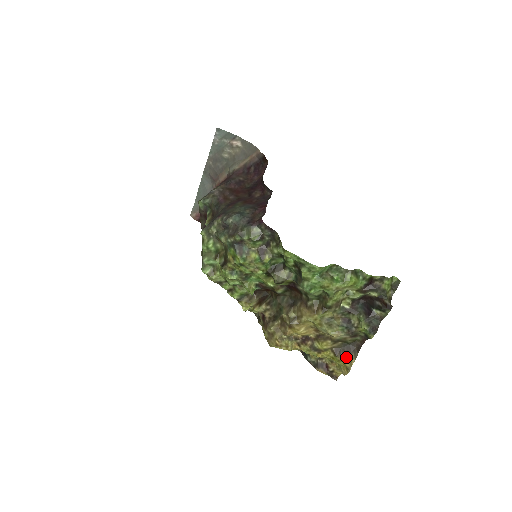
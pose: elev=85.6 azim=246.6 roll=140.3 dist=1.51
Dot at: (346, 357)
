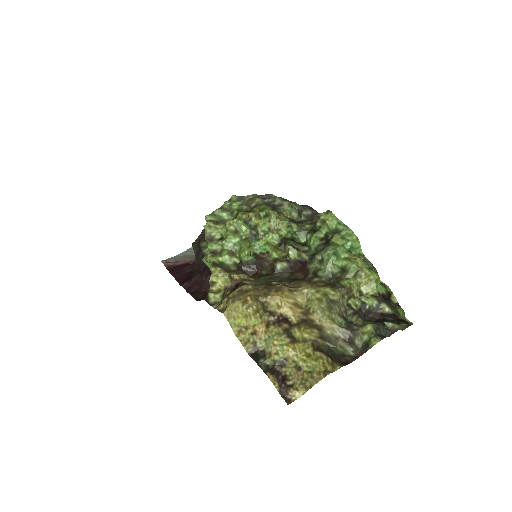
Dot at: (330, 357)
